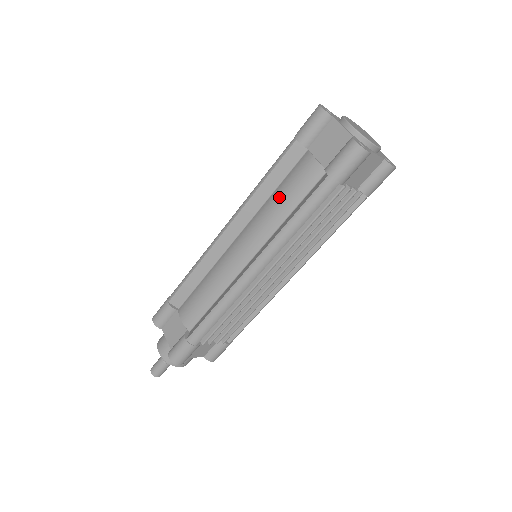
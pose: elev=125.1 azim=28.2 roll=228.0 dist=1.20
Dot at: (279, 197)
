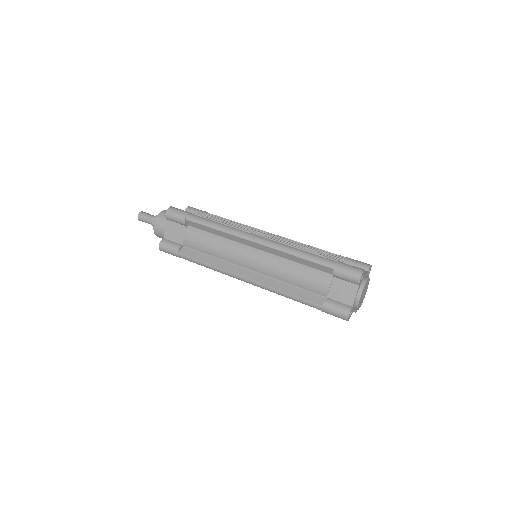
Dot at: (295, 273)
